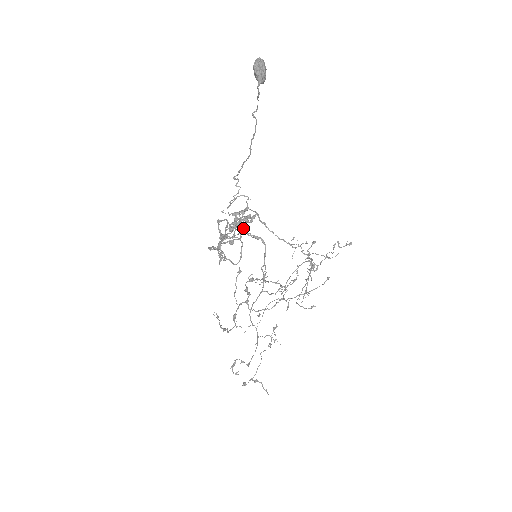
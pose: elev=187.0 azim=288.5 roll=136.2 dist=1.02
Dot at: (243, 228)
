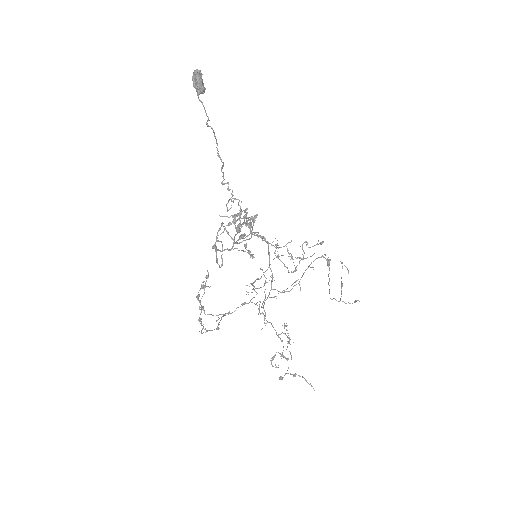
Dot at: occluded
